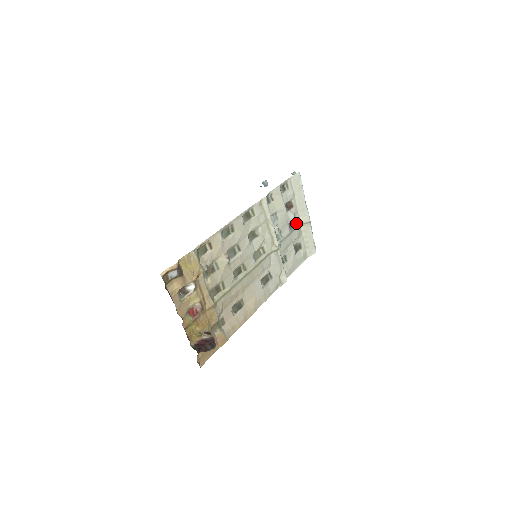
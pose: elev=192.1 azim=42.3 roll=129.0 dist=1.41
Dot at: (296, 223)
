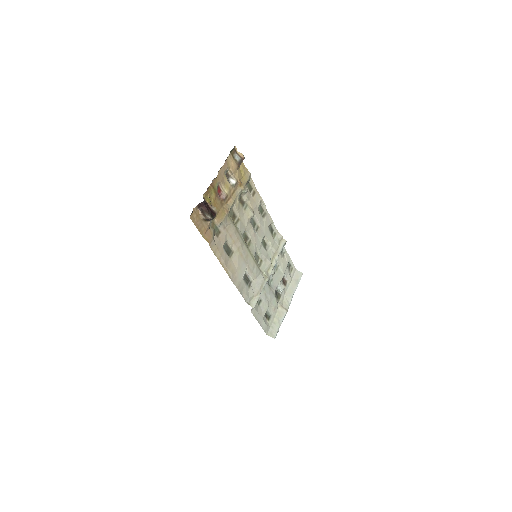
Dot at: (279, 299)
